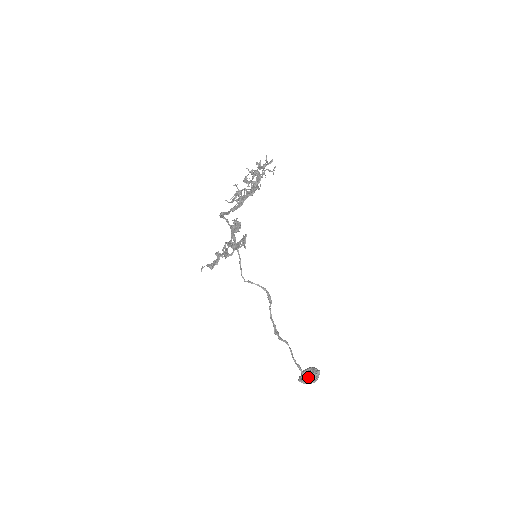
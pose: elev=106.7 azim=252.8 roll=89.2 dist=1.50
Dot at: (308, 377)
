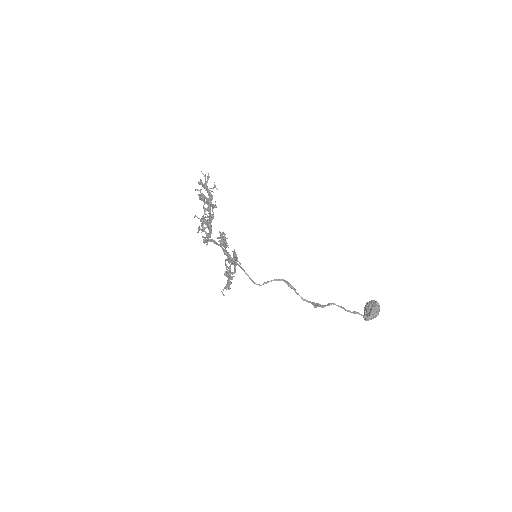
Dot at: (370, 314)
